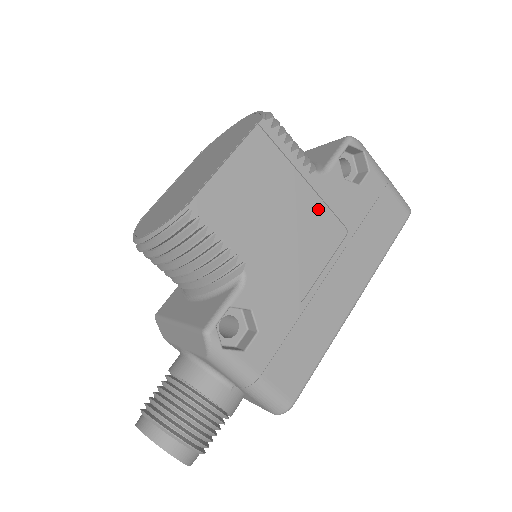
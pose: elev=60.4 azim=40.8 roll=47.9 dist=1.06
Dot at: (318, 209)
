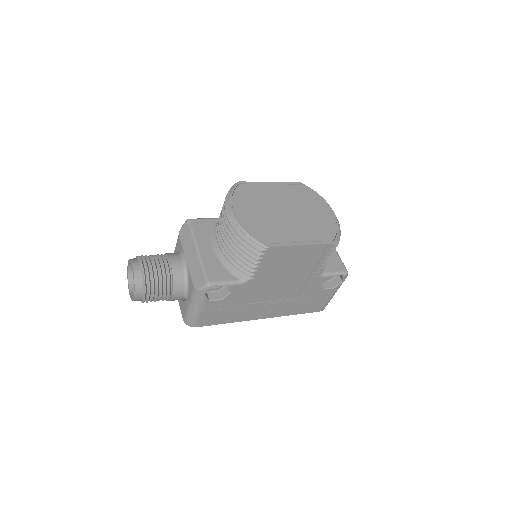
Dot at: (300, 284)
